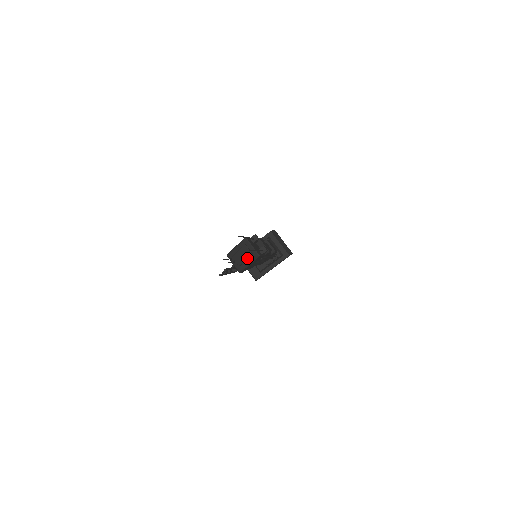
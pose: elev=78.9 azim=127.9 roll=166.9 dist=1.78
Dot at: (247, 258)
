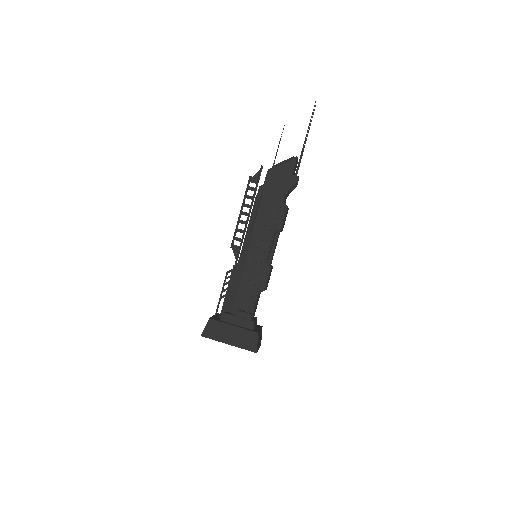
Dot at: (287, 160)
